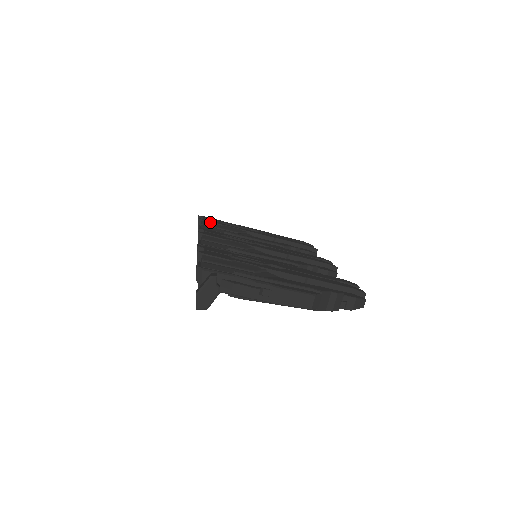
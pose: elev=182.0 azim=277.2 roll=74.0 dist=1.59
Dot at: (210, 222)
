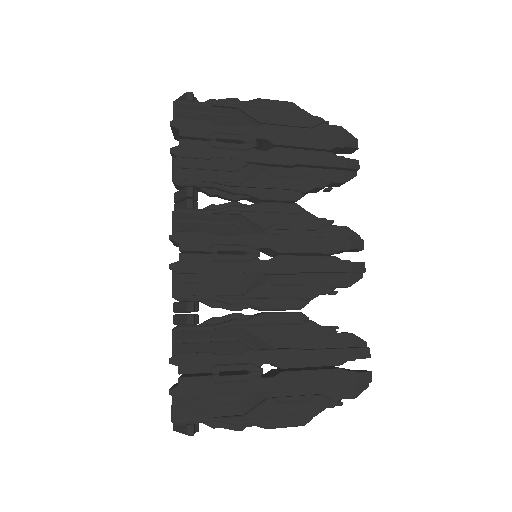
Dot at: (190, 158)
